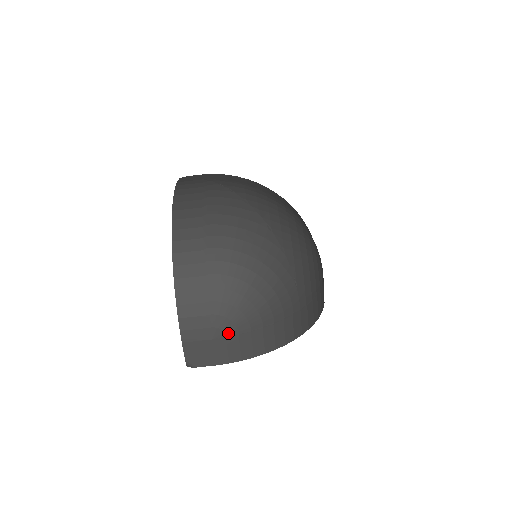
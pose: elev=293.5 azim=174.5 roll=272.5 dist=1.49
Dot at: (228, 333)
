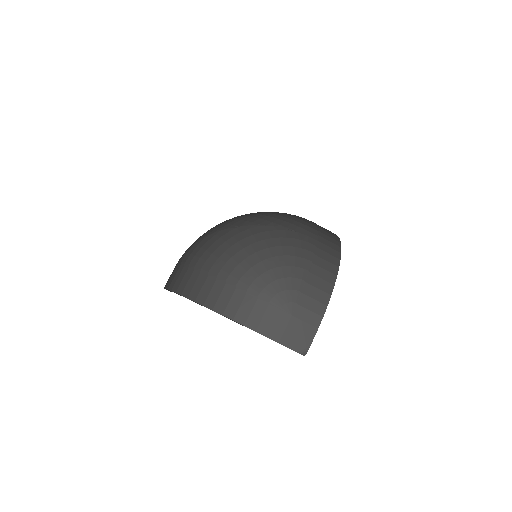
Dot at: (294, 300)
